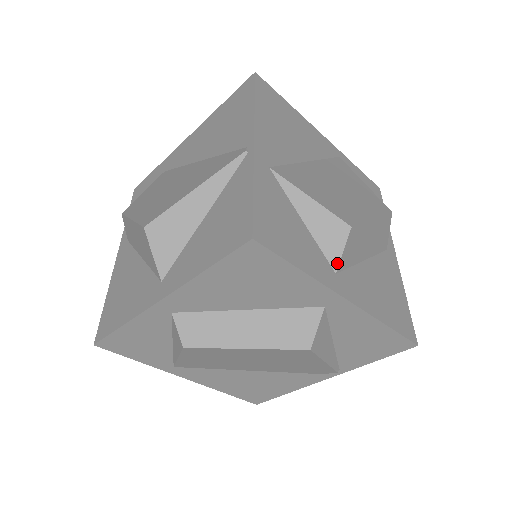
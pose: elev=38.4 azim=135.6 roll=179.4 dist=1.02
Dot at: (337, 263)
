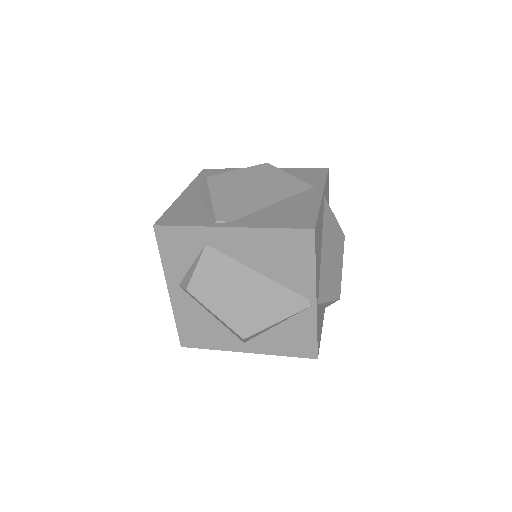
Dot at: occluded
